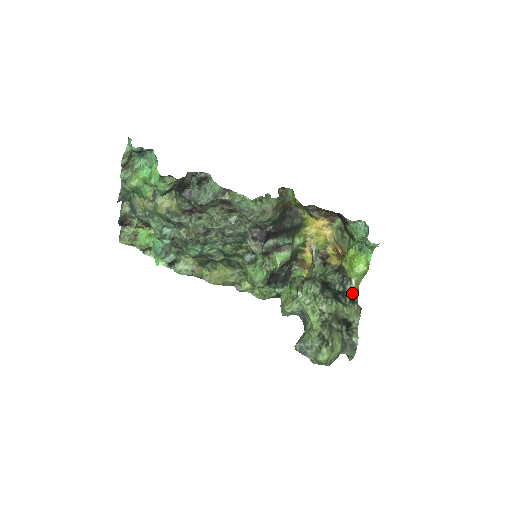
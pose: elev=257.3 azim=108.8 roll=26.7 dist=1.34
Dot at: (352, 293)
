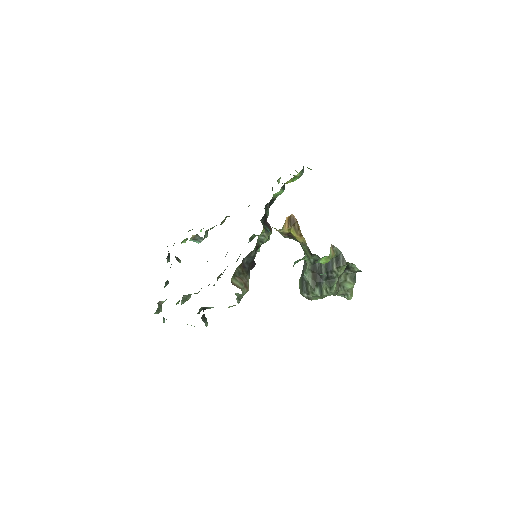
Dot at: (333, 257)
